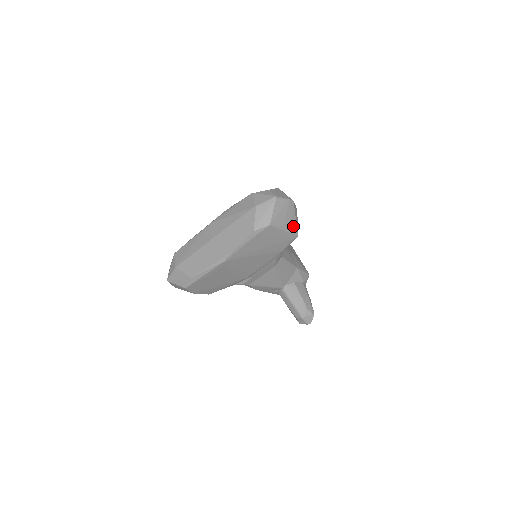
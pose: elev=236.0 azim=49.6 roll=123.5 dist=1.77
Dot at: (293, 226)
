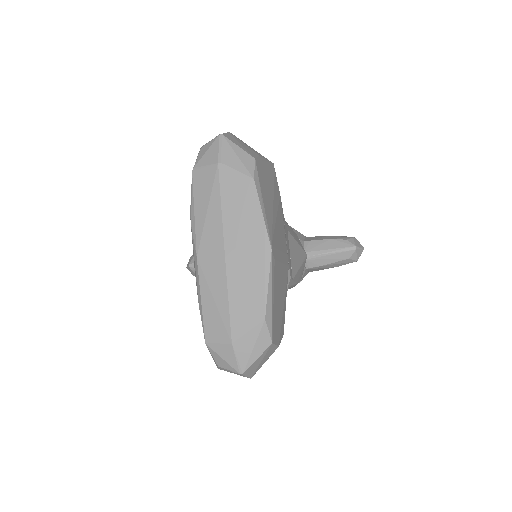
Dot at: occluded
